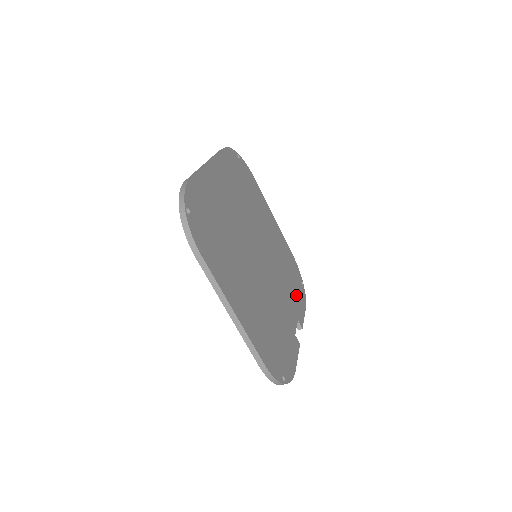
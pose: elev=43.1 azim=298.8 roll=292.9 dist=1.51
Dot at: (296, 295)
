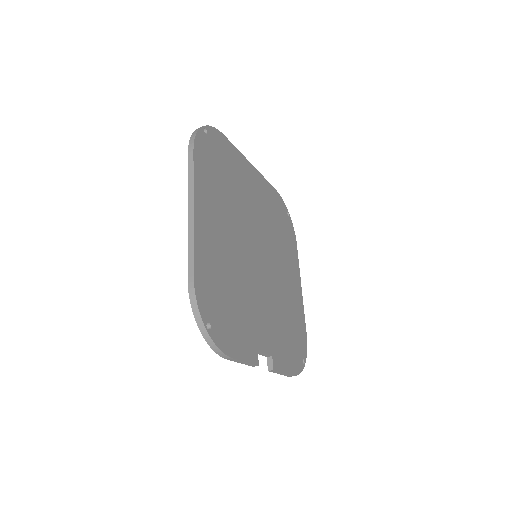
Dot at: (286, 348)
